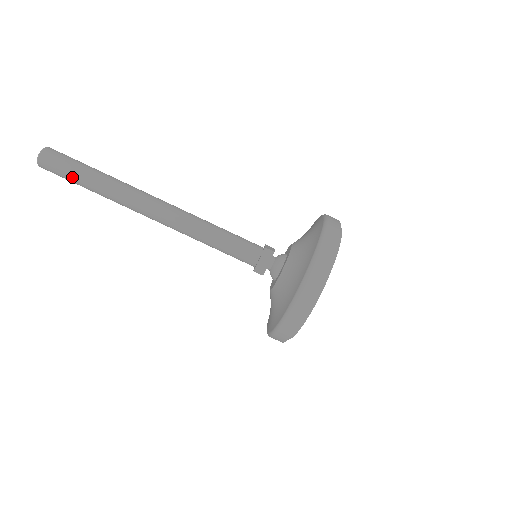
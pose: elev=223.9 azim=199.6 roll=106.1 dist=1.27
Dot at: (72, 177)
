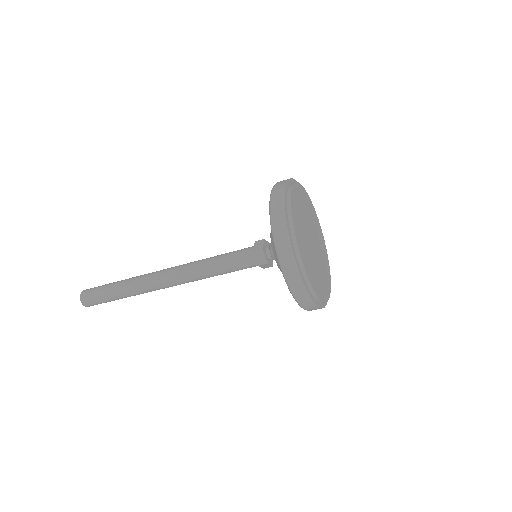
Dot at: (104, 295)
